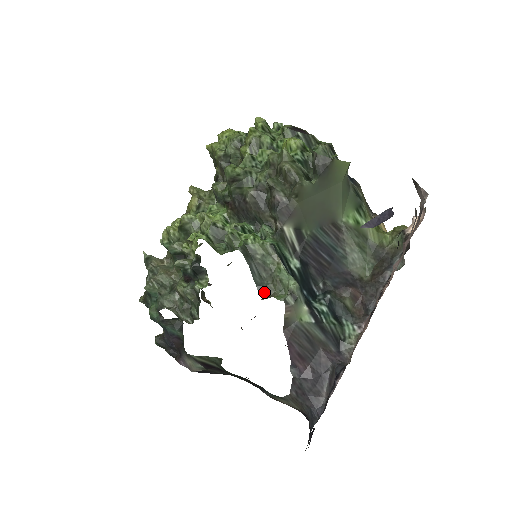
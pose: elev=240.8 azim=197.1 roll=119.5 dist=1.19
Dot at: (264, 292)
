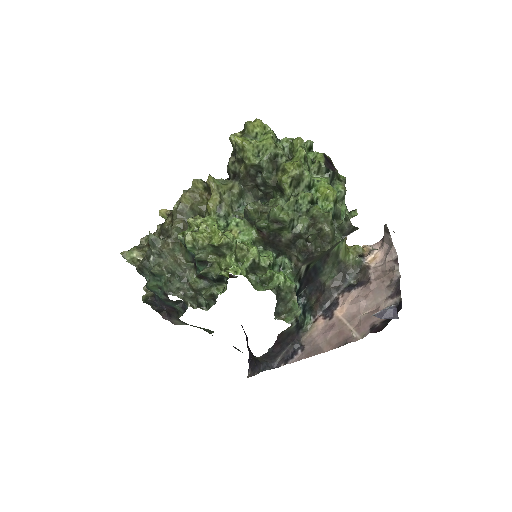
Dot at: (278, 315)
